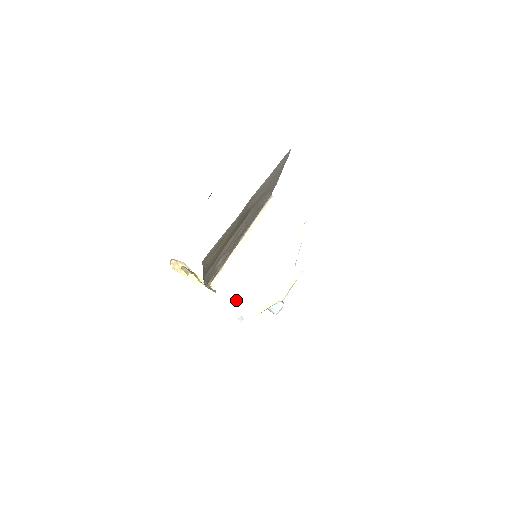
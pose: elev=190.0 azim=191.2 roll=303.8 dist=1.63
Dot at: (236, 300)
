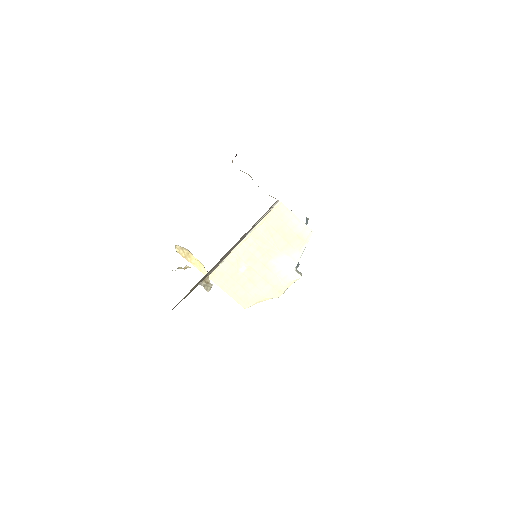
Dot at: (235, 289)
